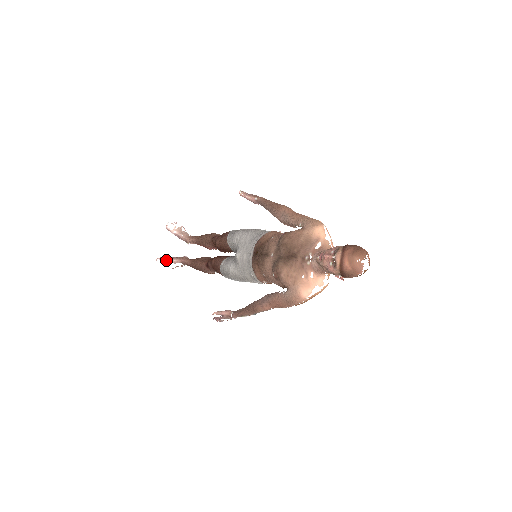
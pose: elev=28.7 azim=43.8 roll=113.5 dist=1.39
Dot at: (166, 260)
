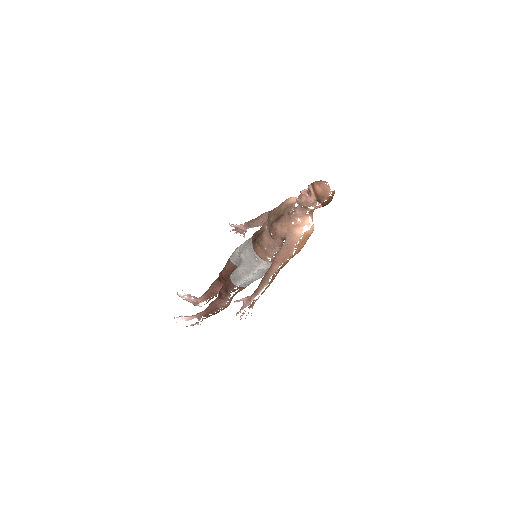
Dot at: (183, 318)
